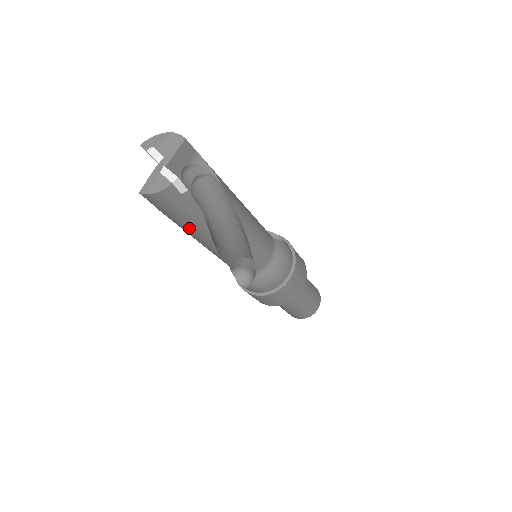
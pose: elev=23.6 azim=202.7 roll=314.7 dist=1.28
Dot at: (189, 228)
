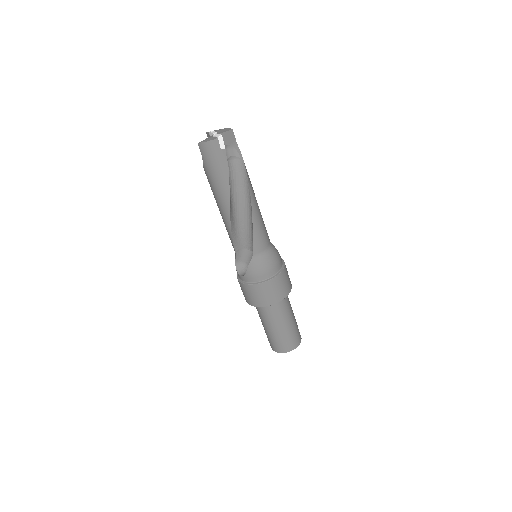
Dot at: (218, 185)
